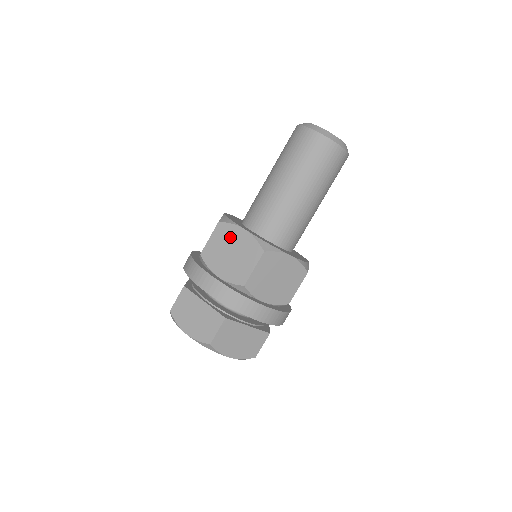
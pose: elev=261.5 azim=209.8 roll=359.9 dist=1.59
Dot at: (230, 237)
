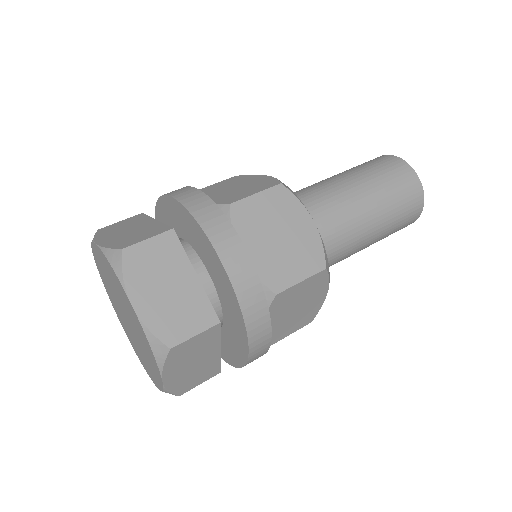
Dot at: (242, 180)
